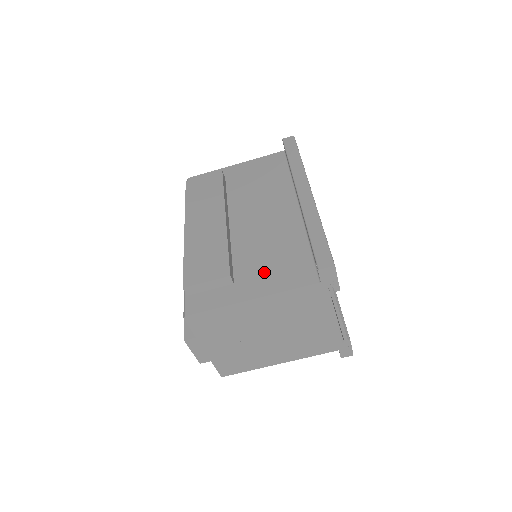
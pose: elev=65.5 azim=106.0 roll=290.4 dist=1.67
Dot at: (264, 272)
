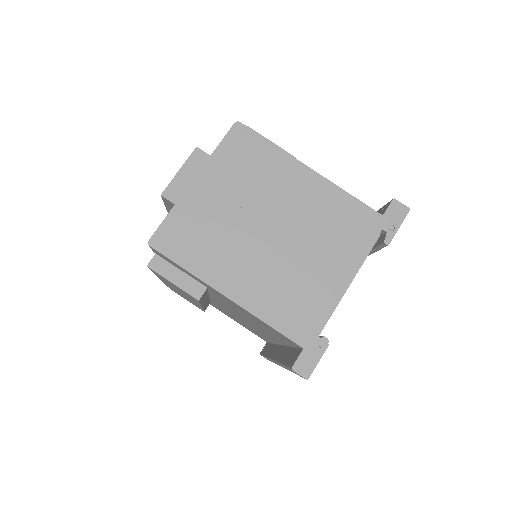
Dot at: occluded
